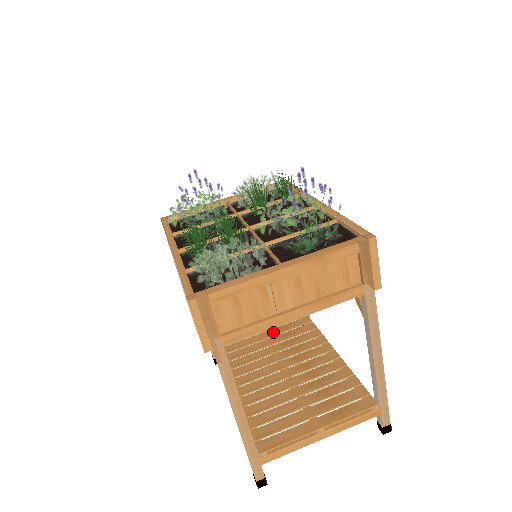
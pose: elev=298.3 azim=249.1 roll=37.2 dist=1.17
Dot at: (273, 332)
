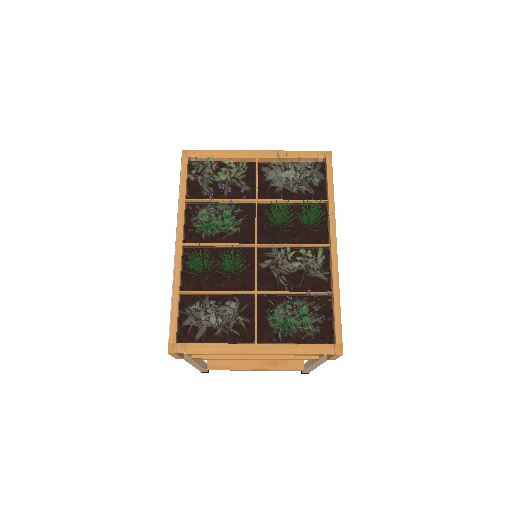
Dot at: occluded
